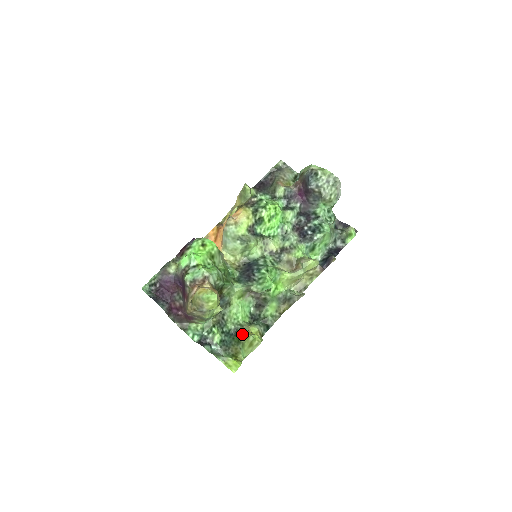
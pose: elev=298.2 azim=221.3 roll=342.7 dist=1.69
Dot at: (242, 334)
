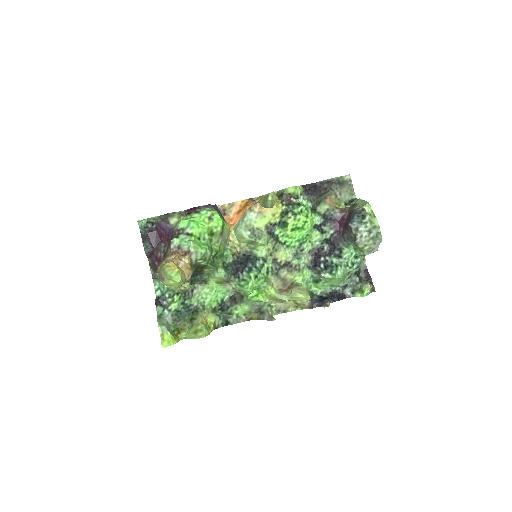
Dot at: (197, 316)
